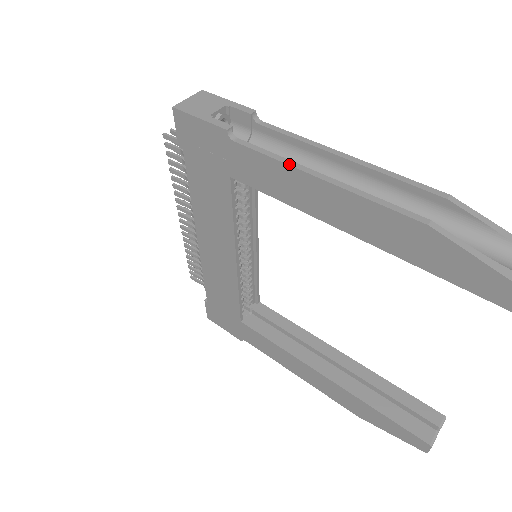
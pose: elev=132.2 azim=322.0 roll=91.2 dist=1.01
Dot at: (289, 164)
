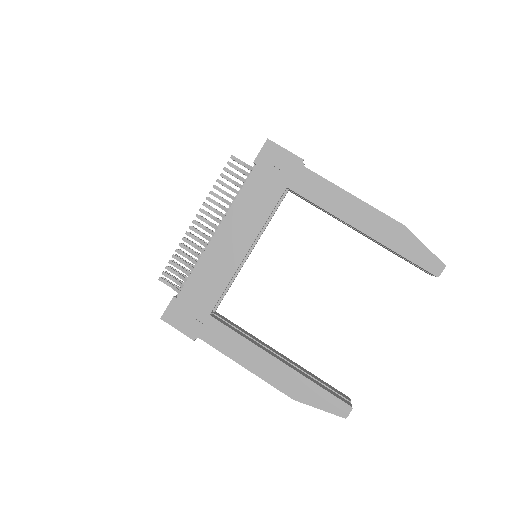
Dot at: (337, 186)
